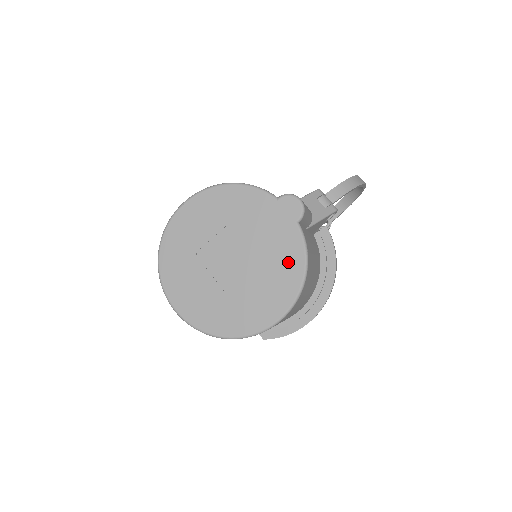
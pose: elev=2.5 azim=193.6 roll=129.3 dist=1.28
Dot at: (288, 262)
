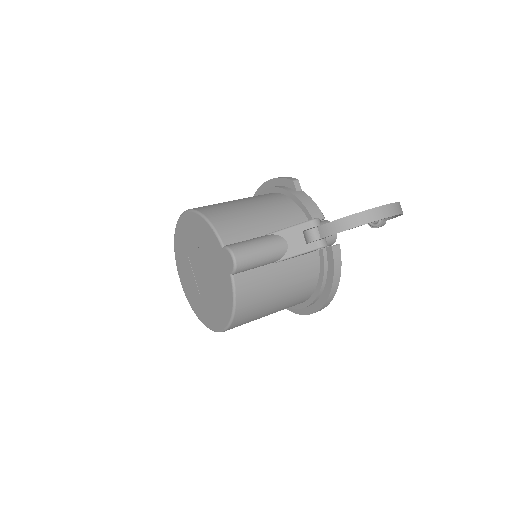
Dot at: (225, 299)
